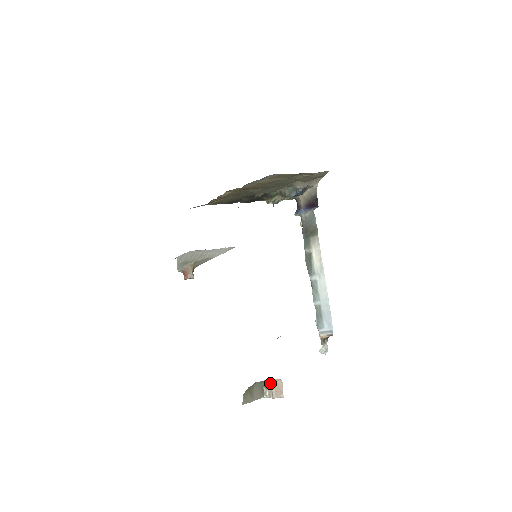
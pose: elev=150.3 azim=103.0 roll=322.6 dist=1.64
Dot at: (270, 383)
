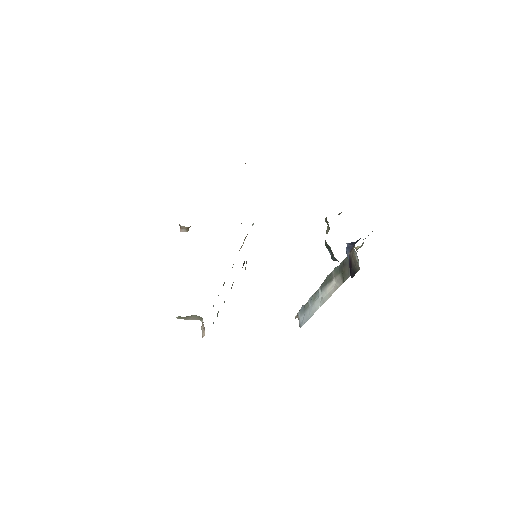
Dot at: (203, 324)
